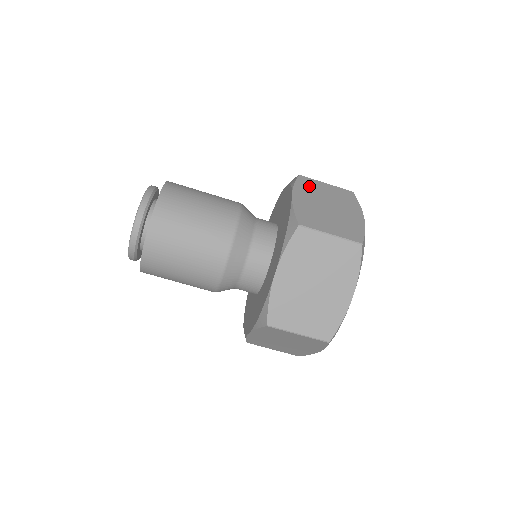
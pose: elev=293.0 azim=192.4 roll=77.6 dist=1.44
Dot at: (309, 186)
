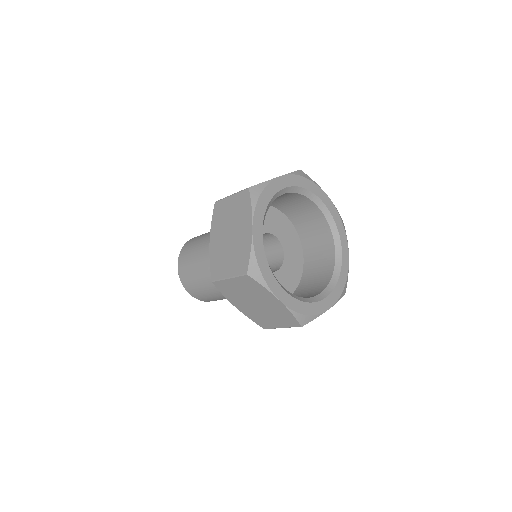
Dot at: (220, 215)
